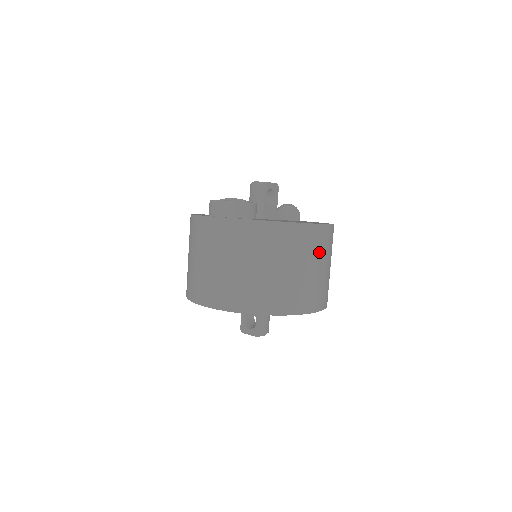
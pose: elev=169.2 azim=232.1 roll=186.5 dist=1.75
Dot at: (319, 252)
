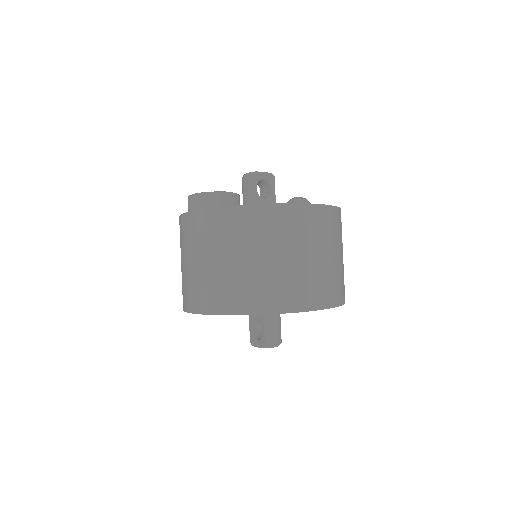
Dot at: (308, 237)
